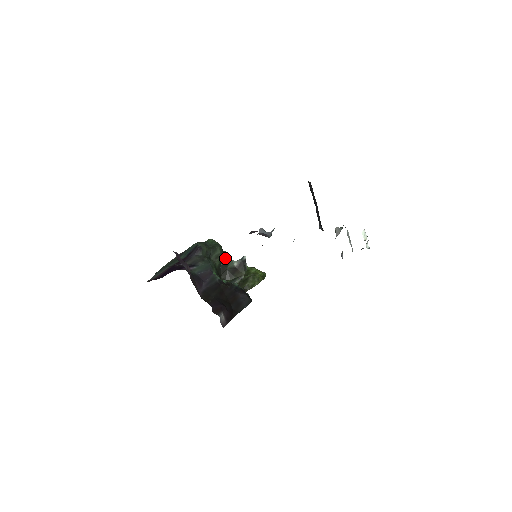
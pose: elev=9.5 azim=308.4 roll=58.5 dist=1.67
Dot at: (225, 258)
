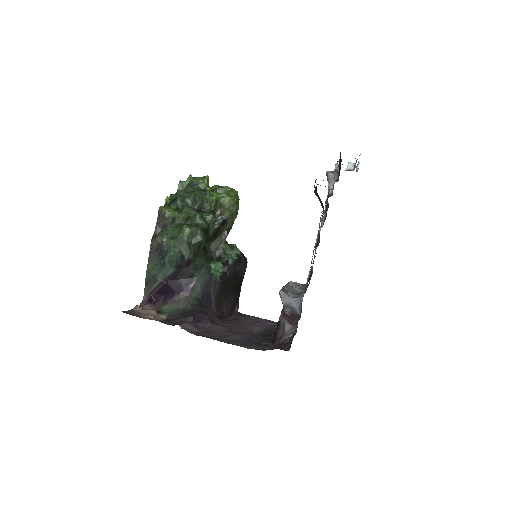
Dot at: (206, 231)
